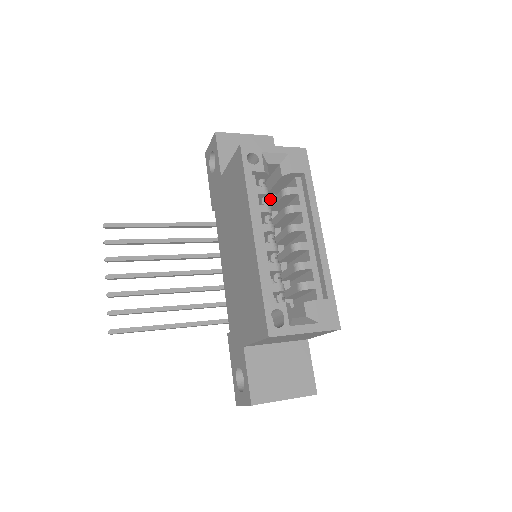
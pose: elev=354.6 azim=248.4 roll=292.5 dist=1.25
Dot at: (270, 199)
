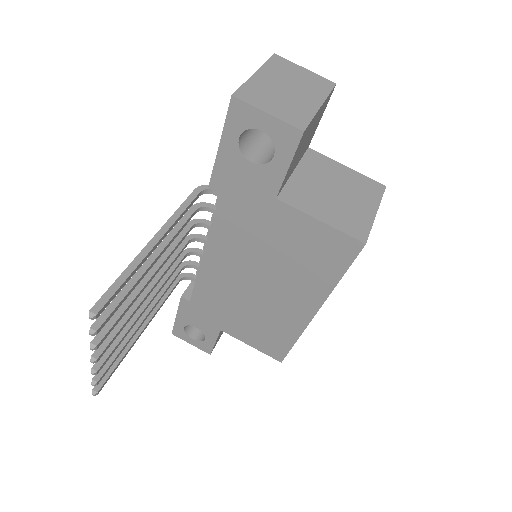
Dot at: occluded
